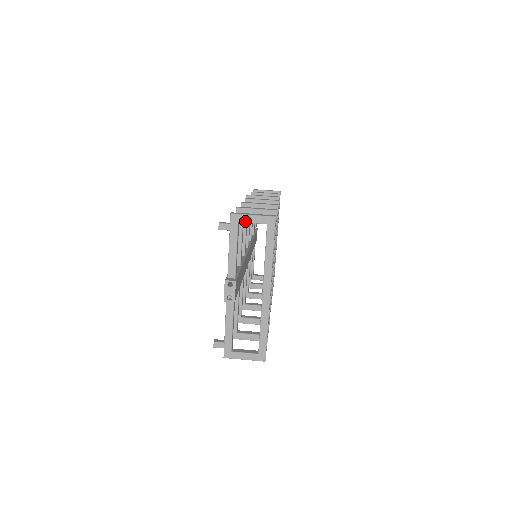
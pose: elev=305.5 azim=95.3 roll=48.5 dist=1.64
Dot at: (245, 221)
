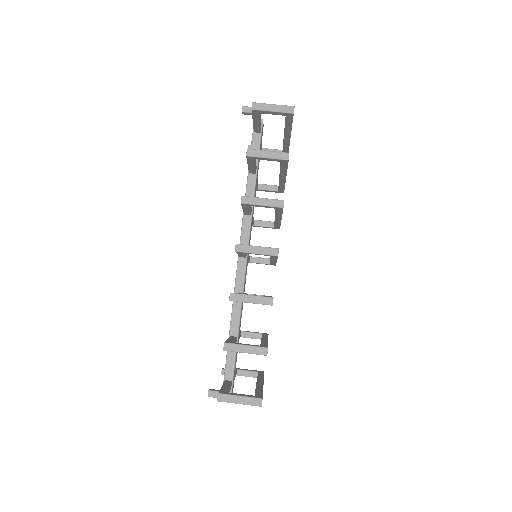
Dot at: (232, 402)
